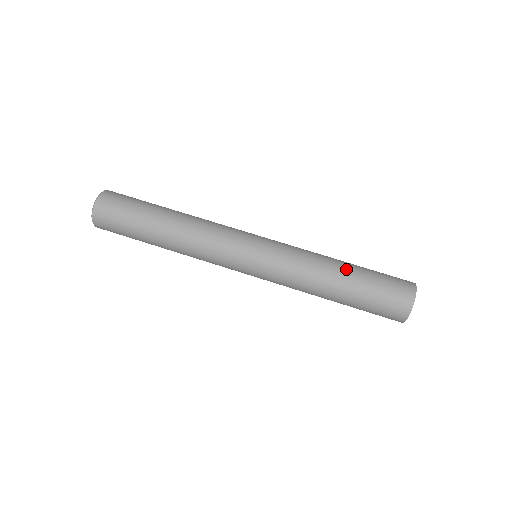
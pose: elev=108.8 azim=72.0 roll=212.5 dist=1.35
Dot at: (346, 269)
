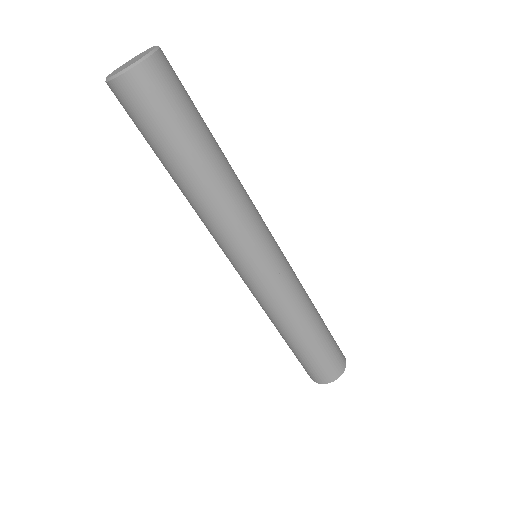
Dot at: (300, 340)
